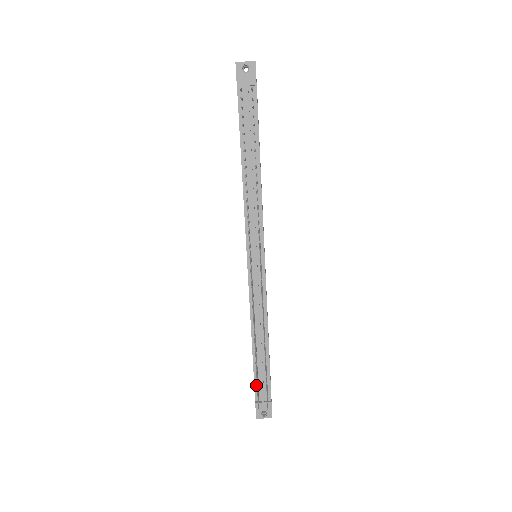
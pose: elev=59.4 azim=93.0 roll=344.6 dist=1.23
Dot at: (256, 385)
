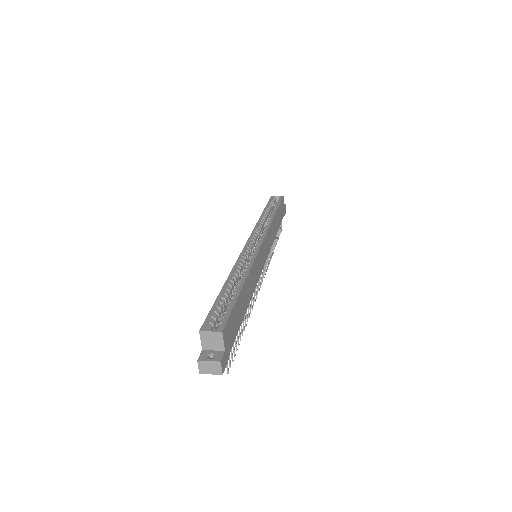
Dot at: occluded
